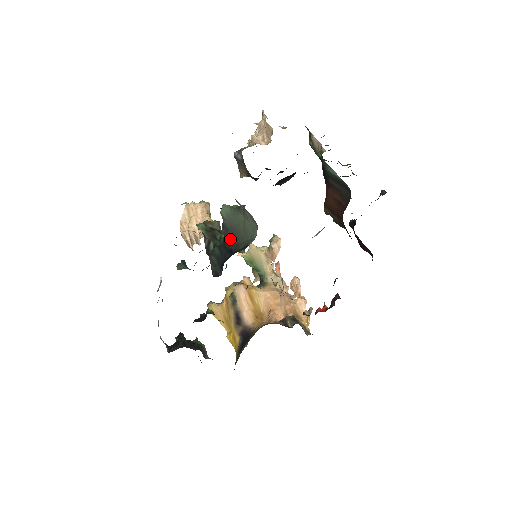
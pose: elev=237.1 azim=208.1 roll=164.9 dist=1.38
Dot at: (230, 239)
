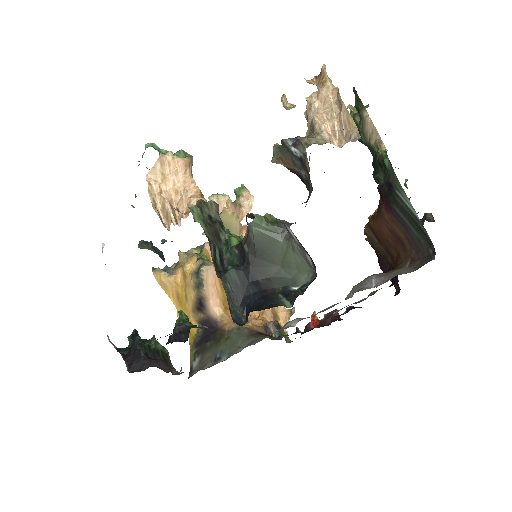
Dot at: (257, 265)
